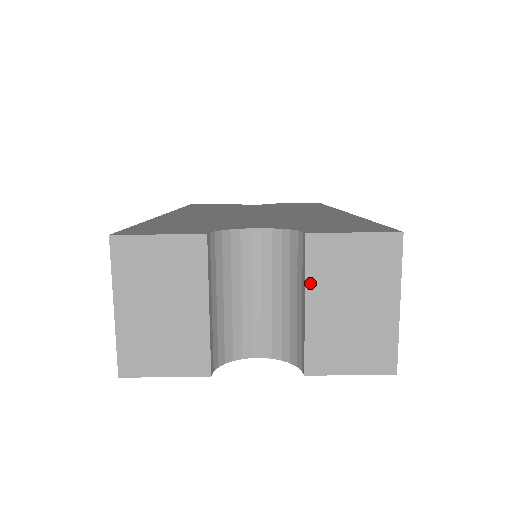
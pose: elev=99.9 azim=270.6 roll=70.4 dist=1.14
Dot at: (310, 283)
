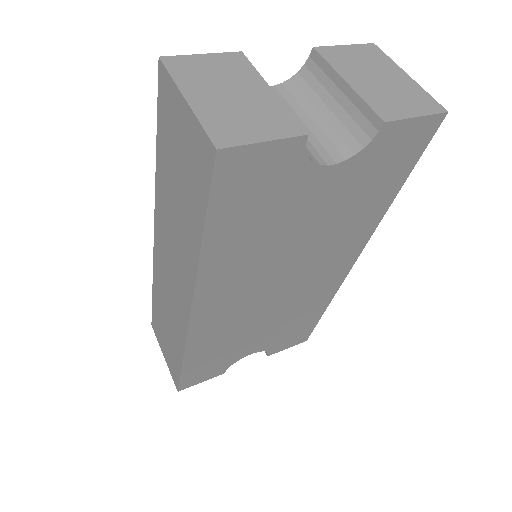
Dot at: (338, 70)
